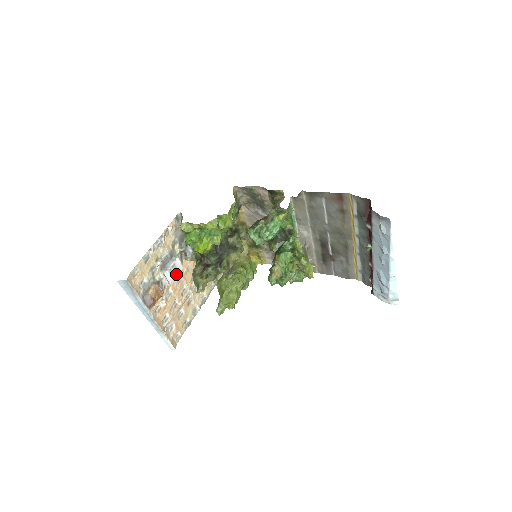
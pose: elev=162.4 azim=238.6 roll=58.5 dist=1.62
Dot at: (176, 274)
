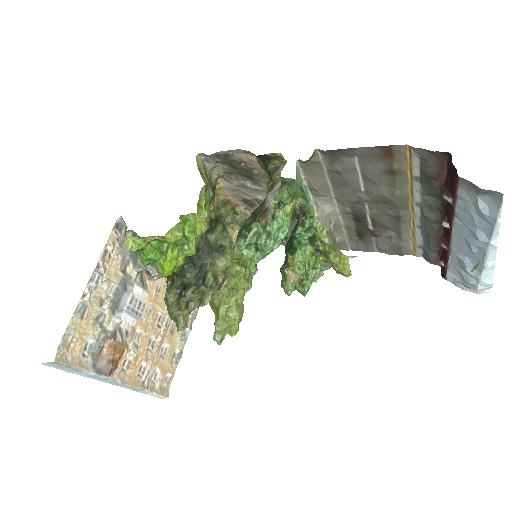
Dot at: (140, 309)
